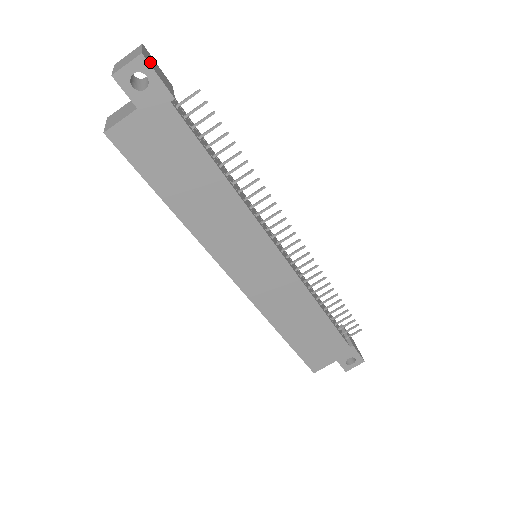
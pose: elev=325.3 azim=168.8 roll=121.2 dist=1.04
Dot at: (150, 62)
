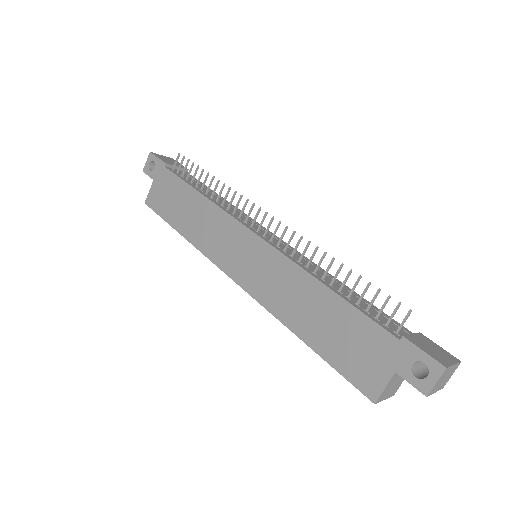
Dot at: (159, 156)
